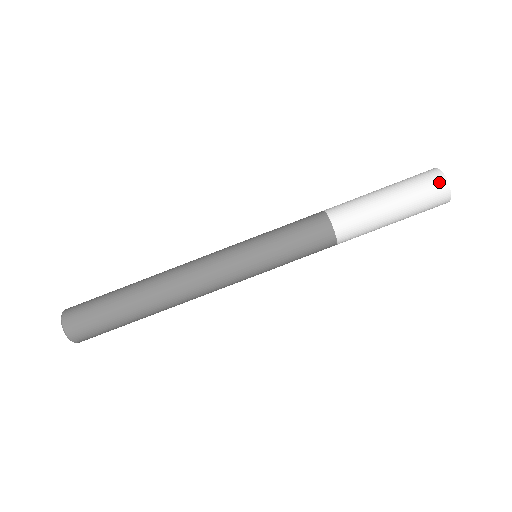
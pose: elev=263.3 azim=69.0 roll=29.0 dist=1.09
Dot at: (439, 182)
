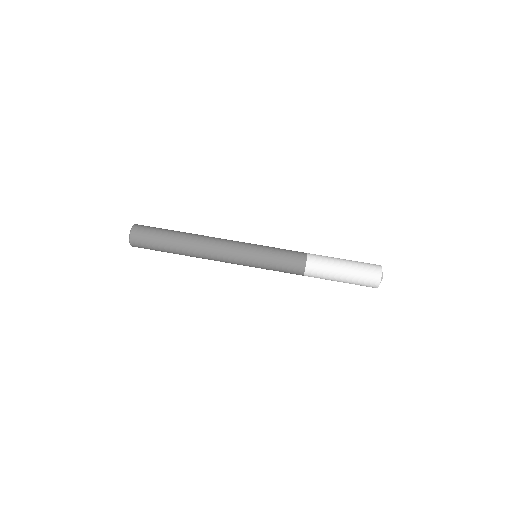
Dot at: (377, 274)
